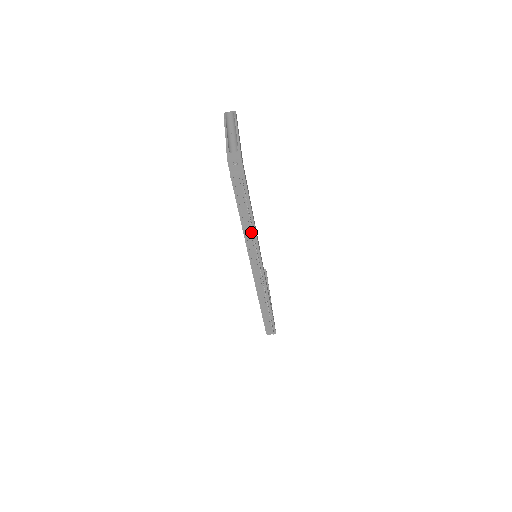
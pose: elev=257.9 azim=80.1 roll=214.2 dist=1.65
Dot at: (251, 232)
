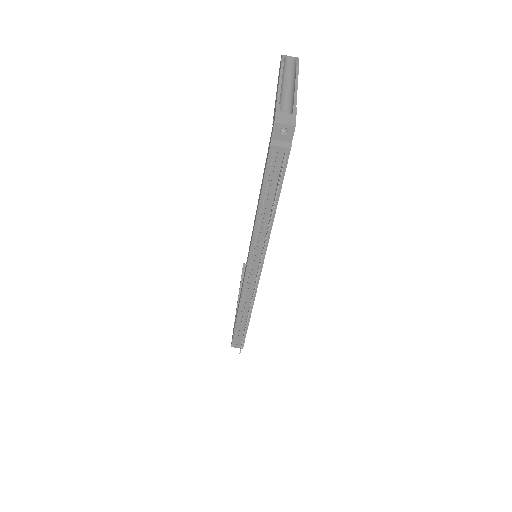
Dot at: (265, 228)
